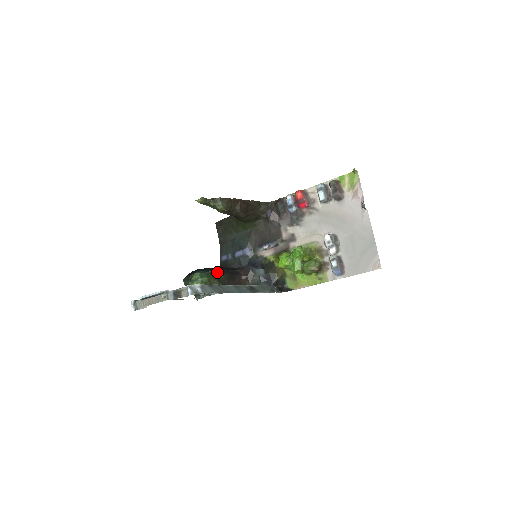
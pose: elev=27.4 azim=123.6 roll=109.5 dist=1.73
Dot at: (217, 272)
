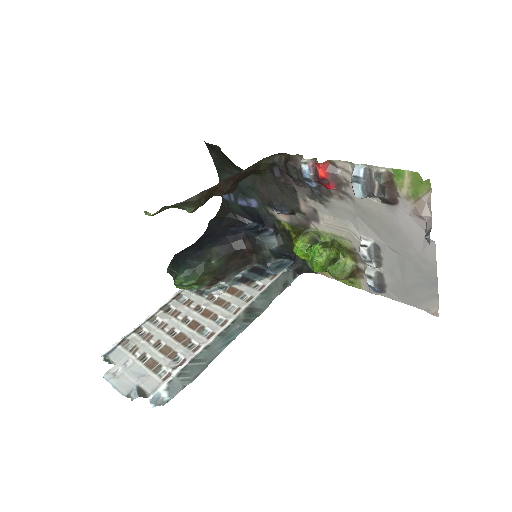
Dot at: (208, 262)
